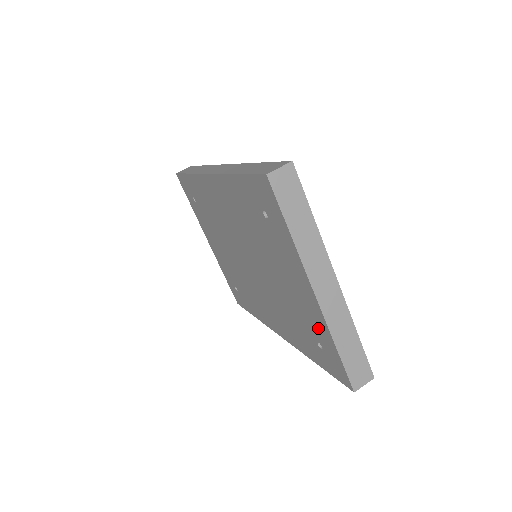
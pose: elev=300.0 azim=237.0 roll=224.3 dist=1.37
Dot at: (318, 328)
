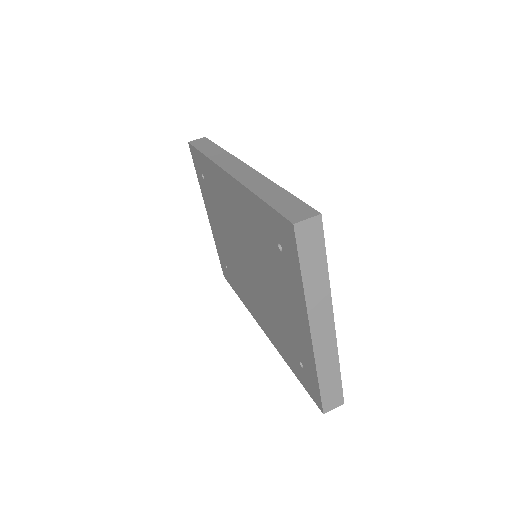
Dot at: (304, 354)
